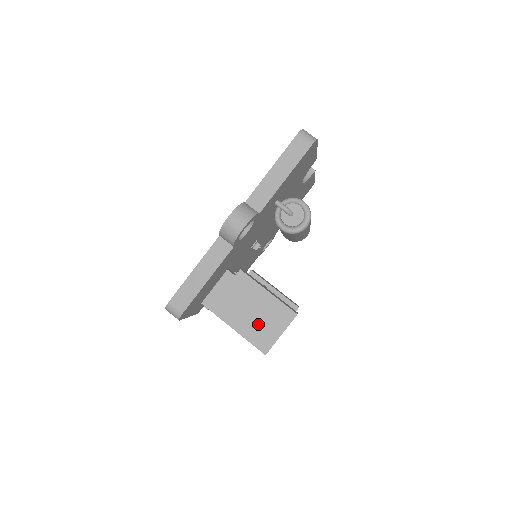
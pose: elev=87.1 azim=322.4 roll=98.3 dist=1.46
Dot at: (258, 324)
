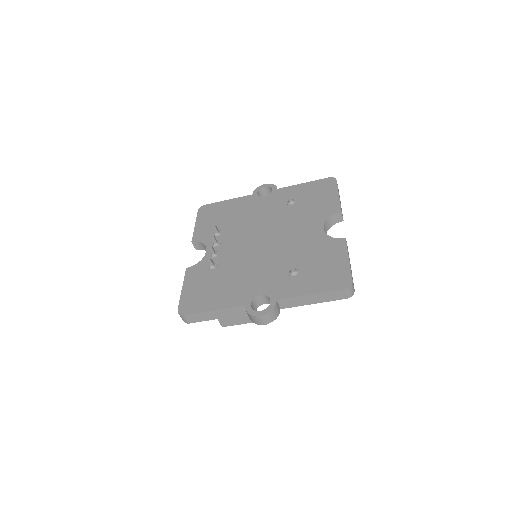
Dot at: occluded
